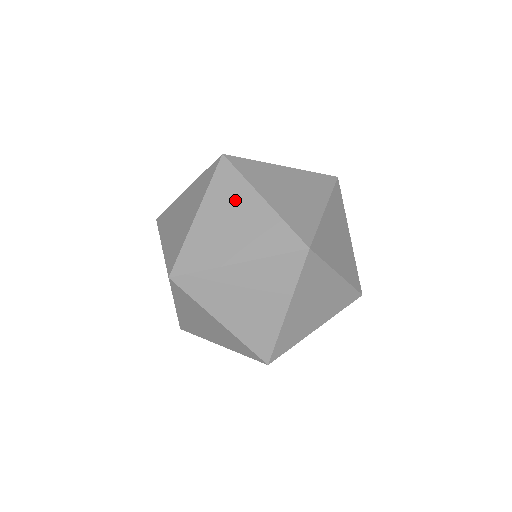
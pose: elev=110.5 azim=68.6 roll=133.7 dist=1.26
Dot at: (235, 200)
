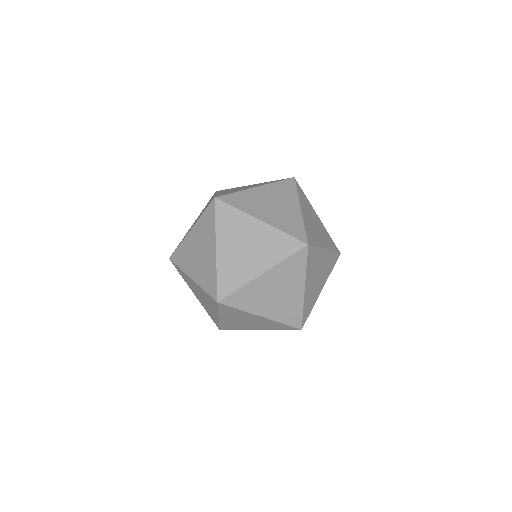
Dot at: (237, 188)
